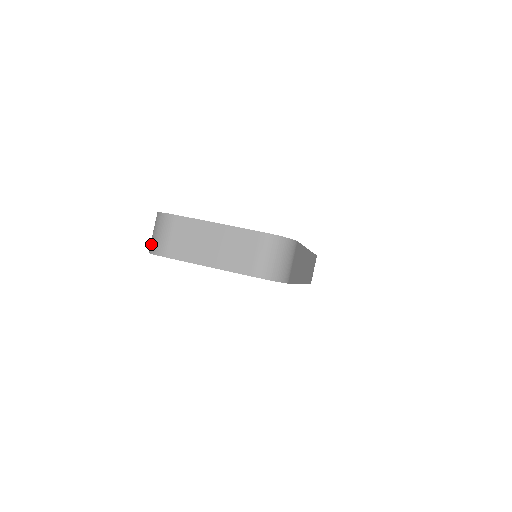
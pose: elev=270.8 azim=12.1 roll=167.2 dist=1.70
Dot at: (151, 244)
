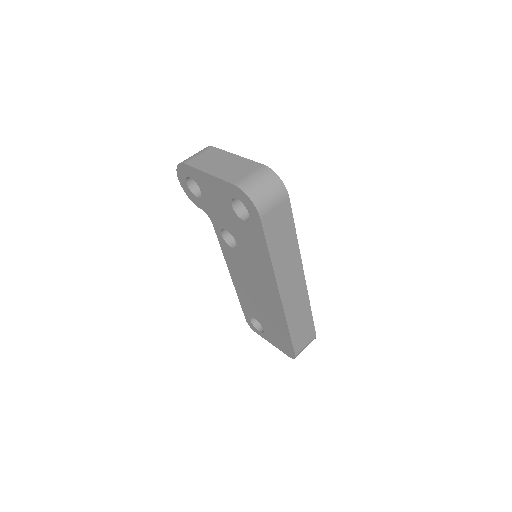
Dot at: occluded
